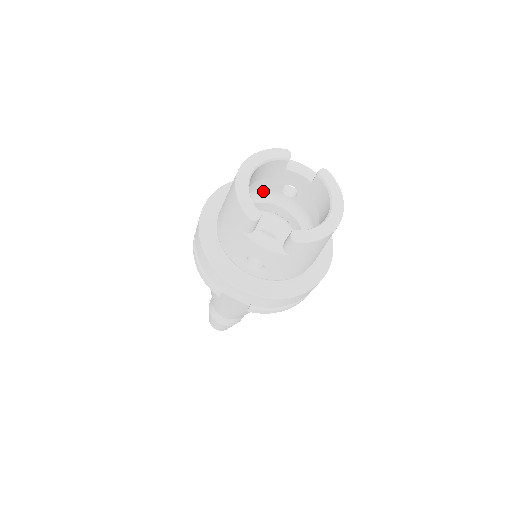
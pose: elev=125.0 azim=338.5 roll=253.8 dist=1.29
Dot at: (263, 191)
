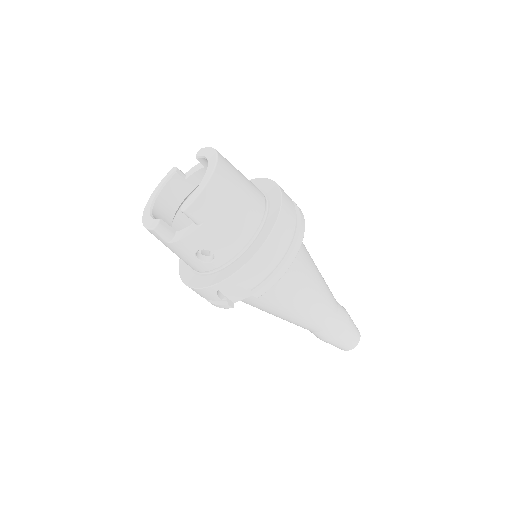
Dot at: occluded
